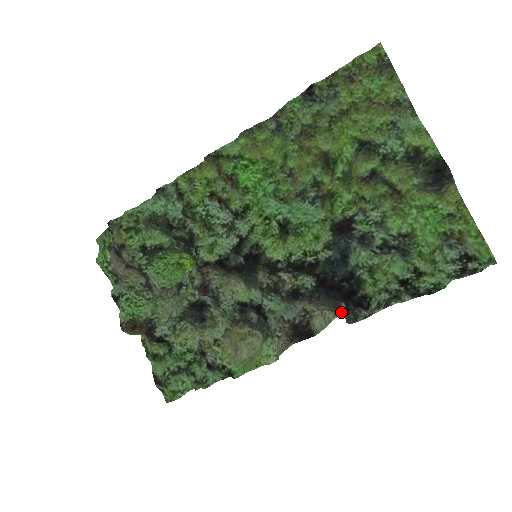
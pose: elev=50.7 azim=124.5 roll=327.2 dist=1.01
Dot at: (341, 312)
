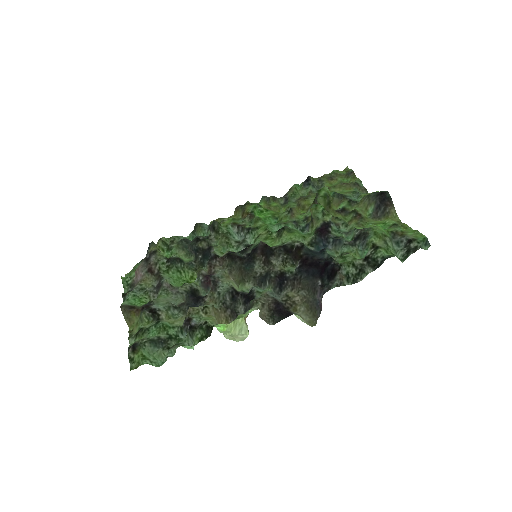
Dot at: (317, 296)
